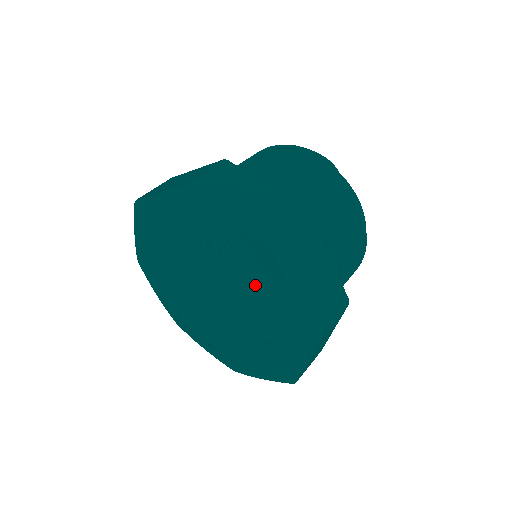
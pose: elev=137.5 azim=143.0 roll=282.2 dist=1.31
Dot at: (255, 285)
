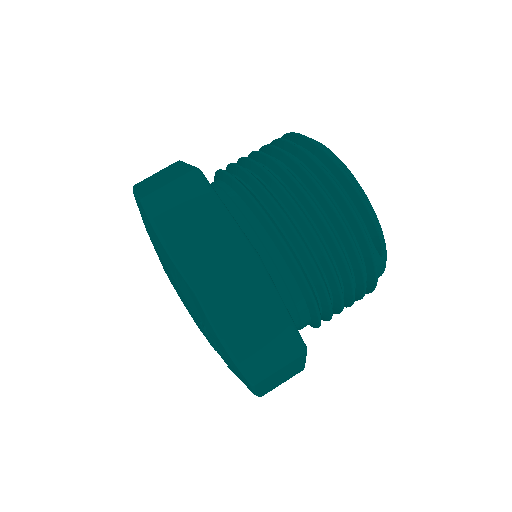
Dot at: (226, 363)
